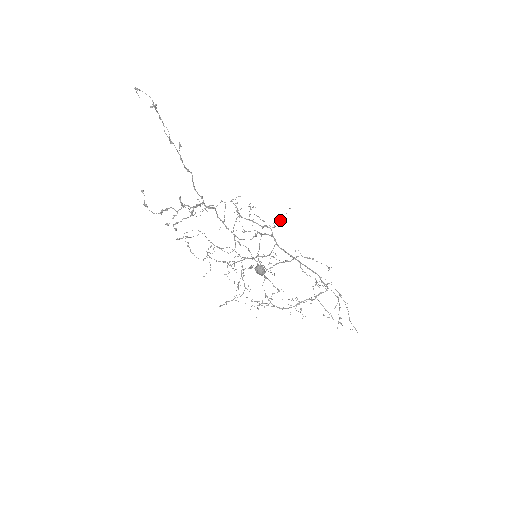
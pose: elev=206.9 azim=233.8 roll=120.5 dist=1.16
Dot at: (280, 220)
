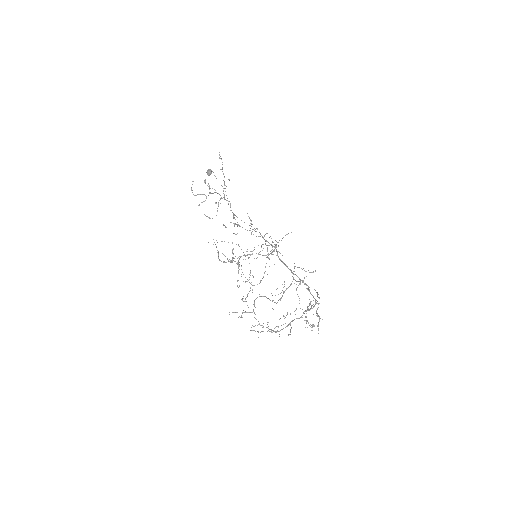
Dot at: occluded
